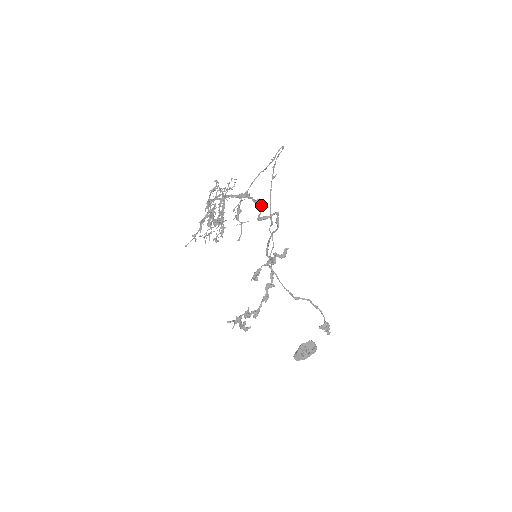
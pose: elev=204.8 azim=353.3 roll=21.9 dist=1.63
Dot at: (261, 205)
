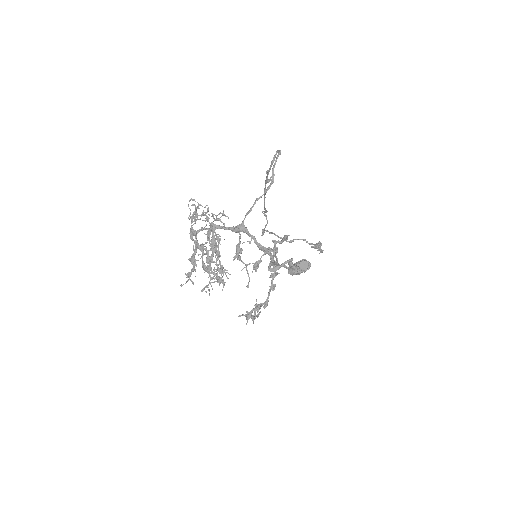
Dot at: (271, 257)
